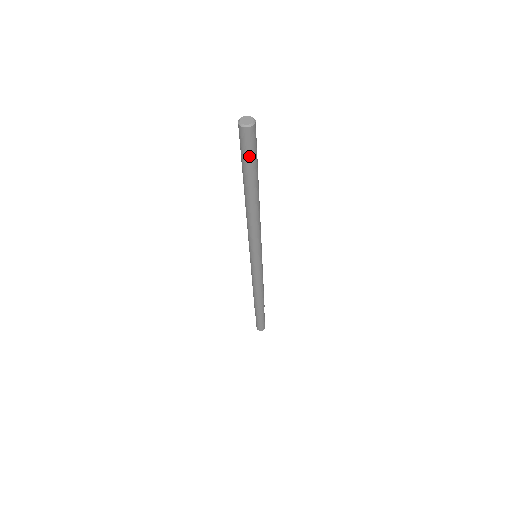
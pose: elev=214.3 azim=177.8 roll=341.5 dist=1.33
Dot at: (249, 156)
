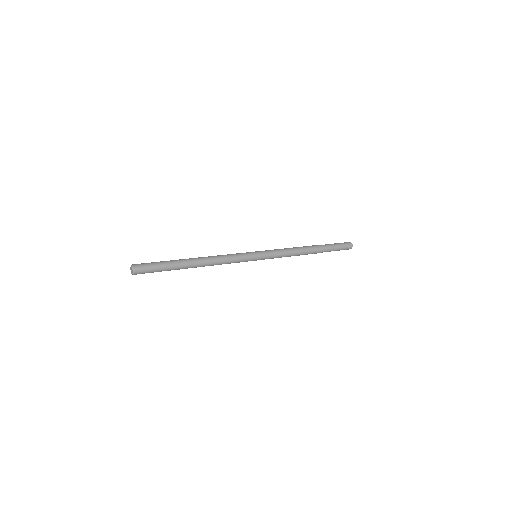
Dot at: (156, 271)
